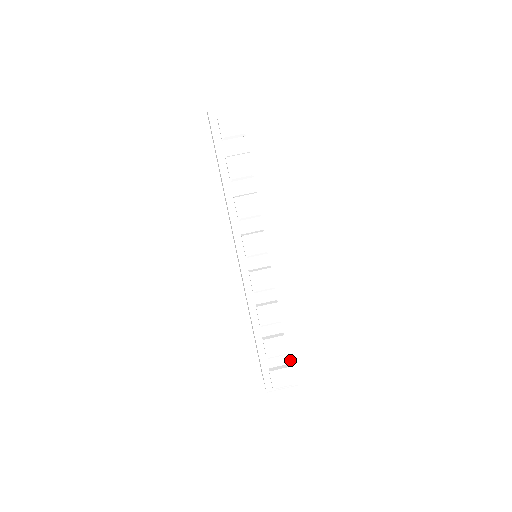
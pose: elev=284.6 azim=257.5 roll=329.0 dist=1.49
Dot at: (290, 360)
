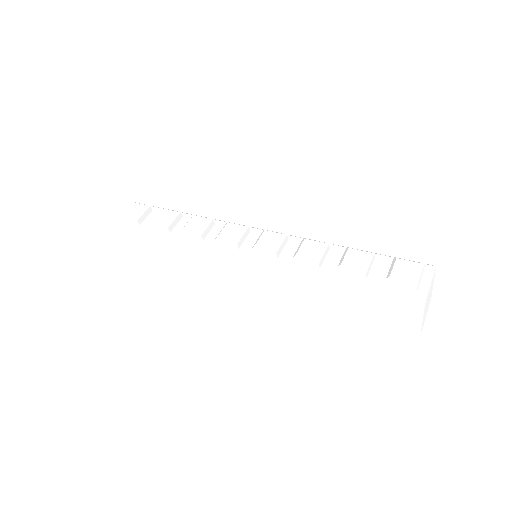
Dot at: (389, 260)
